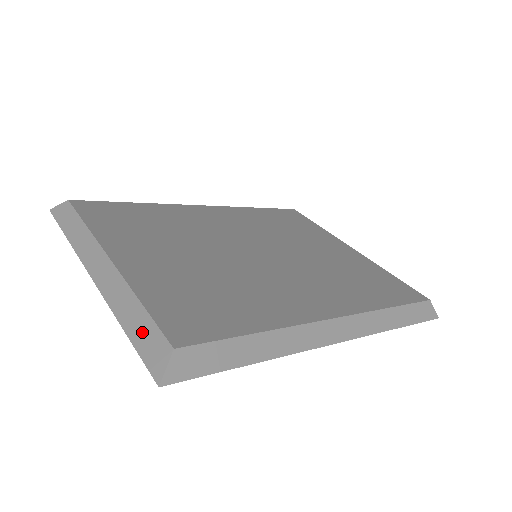
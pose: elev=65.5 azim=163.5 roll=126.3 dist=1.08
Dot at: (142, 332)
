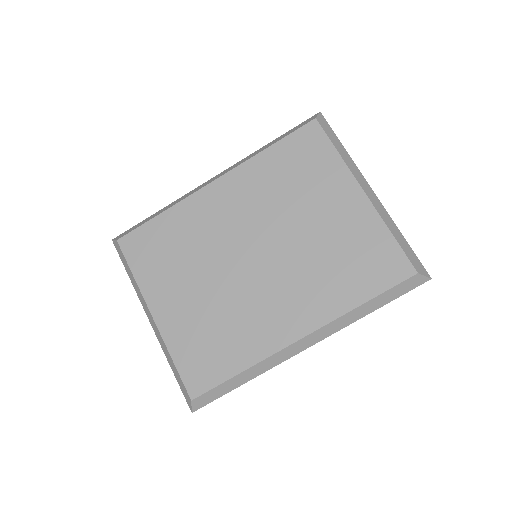
Dot at: (178, 380)
